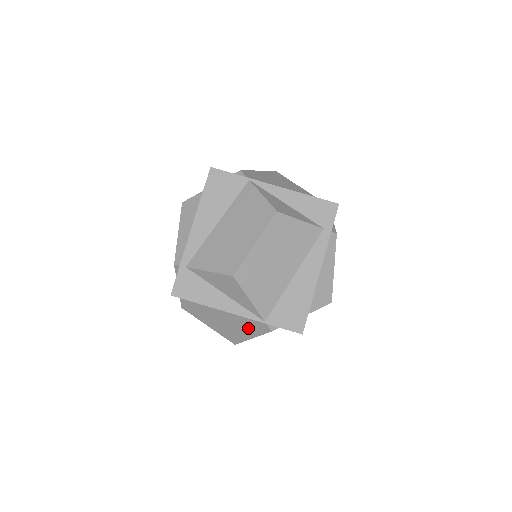
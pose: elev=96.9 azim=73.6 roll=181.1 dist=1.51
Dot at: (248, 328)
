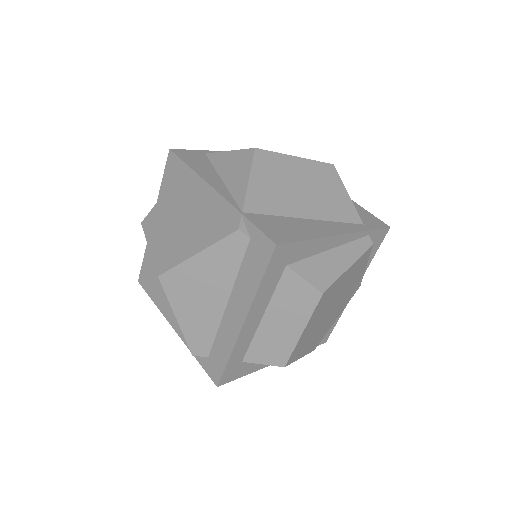
Dot at: (207, 233)
